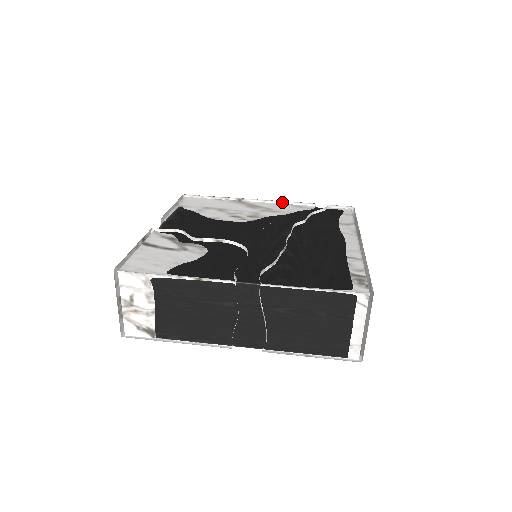
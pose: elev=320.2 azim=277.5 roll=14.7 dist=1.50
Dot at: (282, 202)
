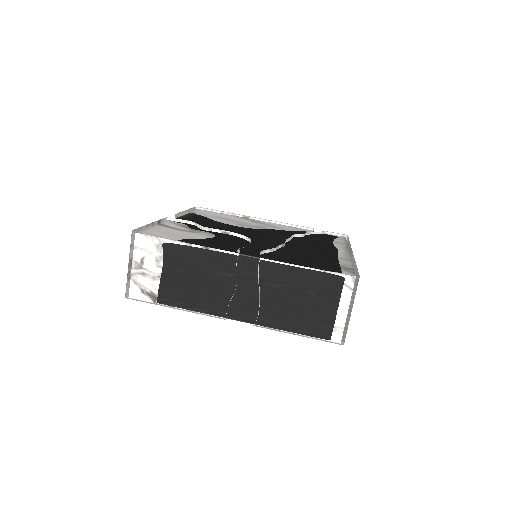
Dot at: (284, 224)
